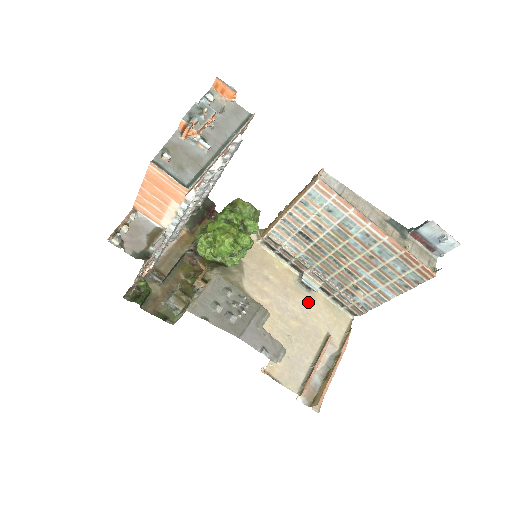
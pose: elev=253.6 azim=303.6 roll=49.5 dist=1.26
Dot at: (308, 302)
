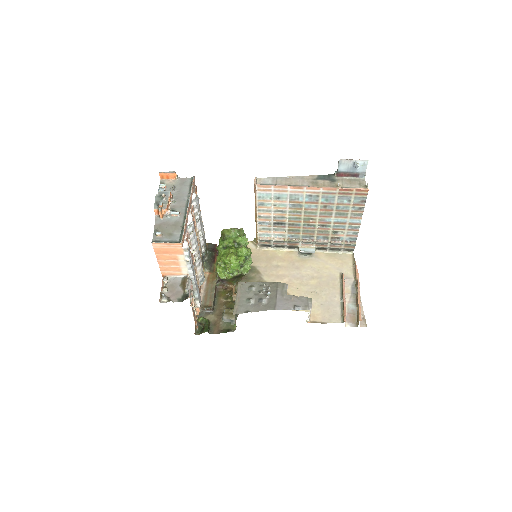
Dot at: (315, 263)
